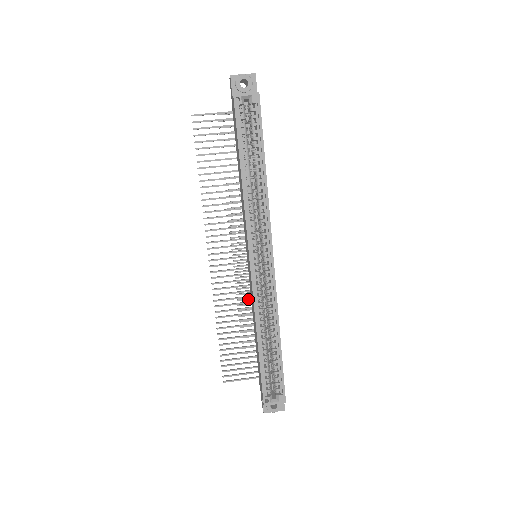
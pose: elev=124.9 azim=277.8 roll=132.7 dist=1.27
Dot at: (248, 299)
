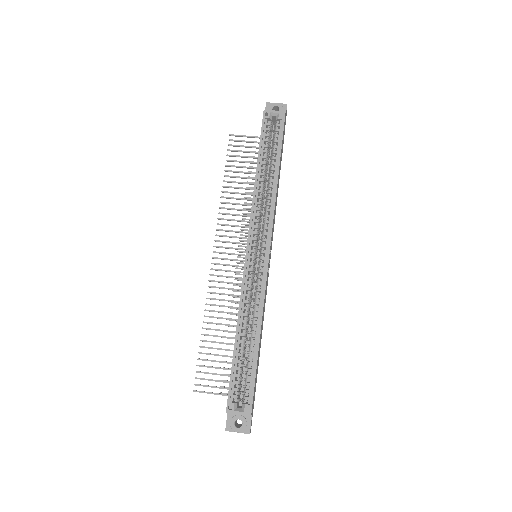
Dot at: occluded
